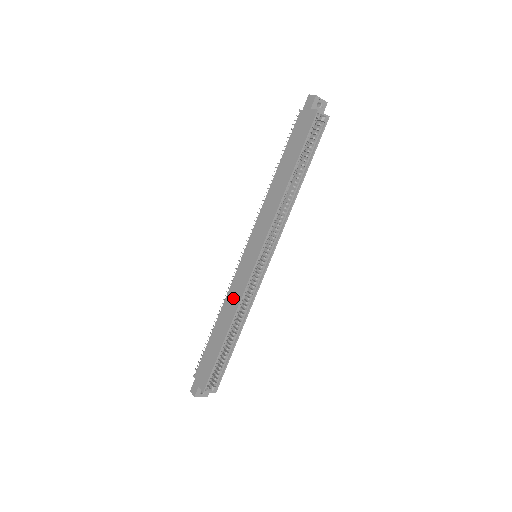
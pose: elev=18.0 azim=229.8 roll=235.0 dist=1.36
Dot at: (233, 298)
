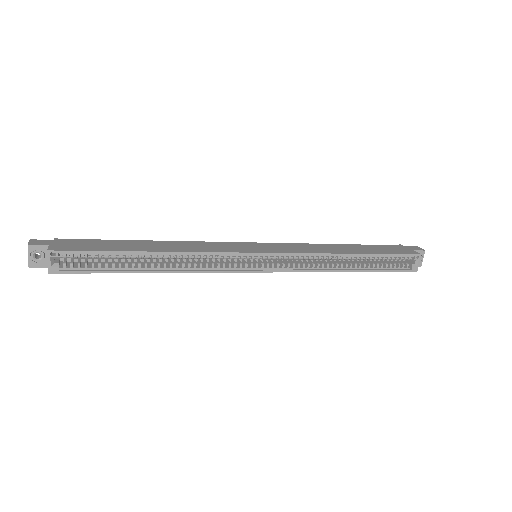
Dot at: (198, 246)
